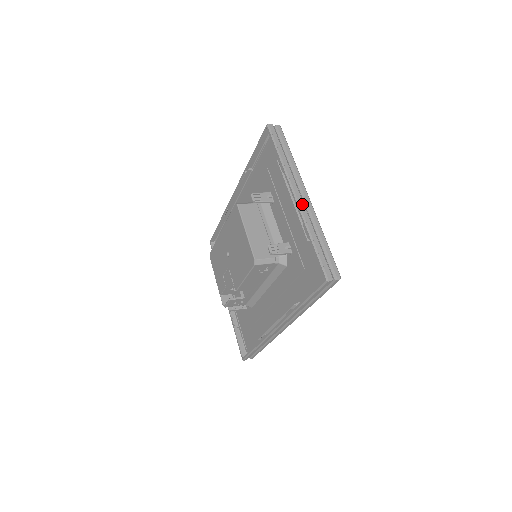
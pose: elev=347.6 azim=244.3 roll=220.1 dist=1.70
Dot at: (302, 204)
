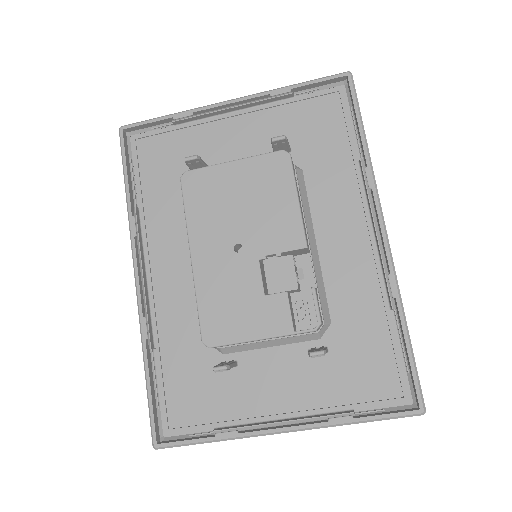
Dot at: (245, 98)
